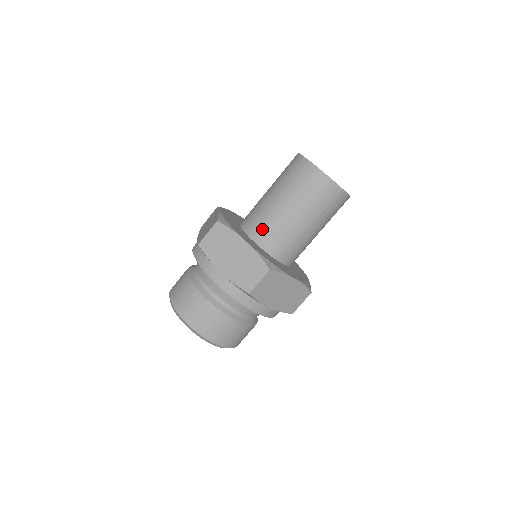
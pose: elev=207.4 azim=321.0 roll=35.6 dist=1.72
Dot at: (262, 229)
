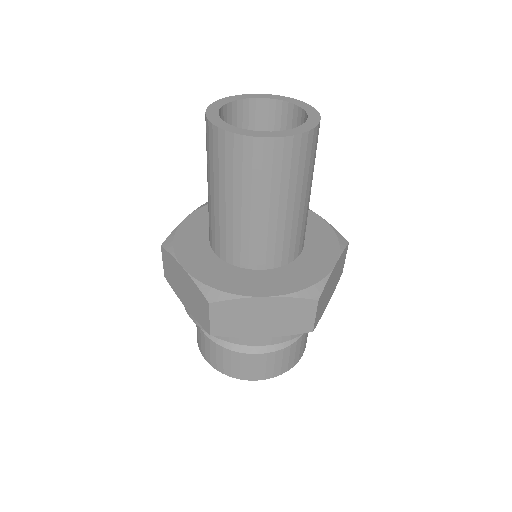
Dot at: (213, 235)
